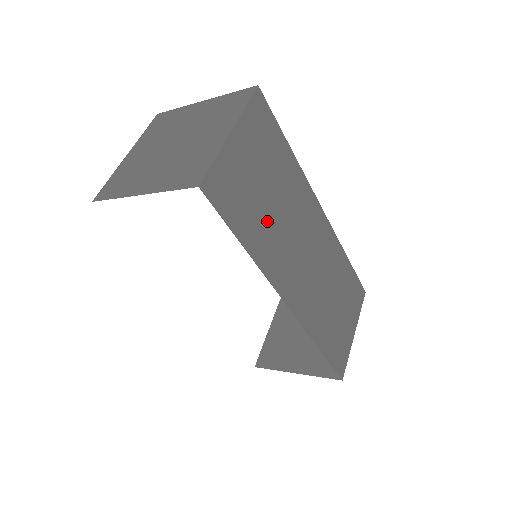
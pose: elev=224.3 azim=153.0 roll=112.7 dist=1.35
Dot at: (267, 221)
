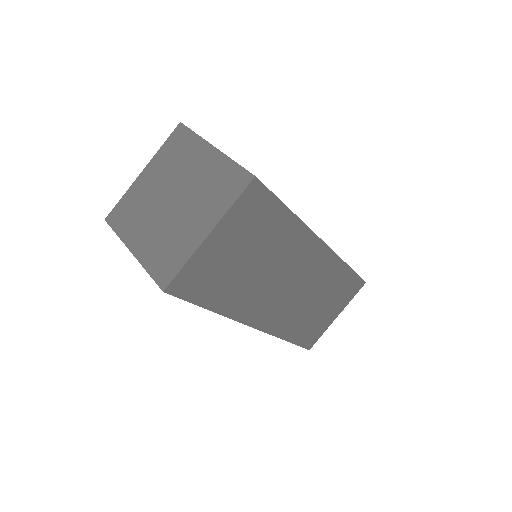
Dot at: (243, 282)
